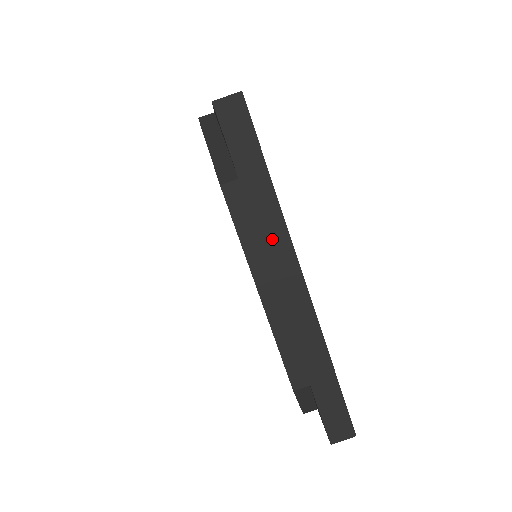
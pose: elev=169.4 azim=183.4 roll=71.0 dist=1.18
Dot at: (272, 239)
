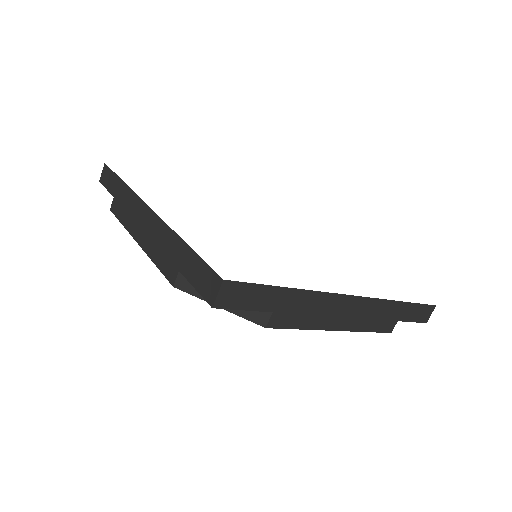
Dot at: (131, 206)
